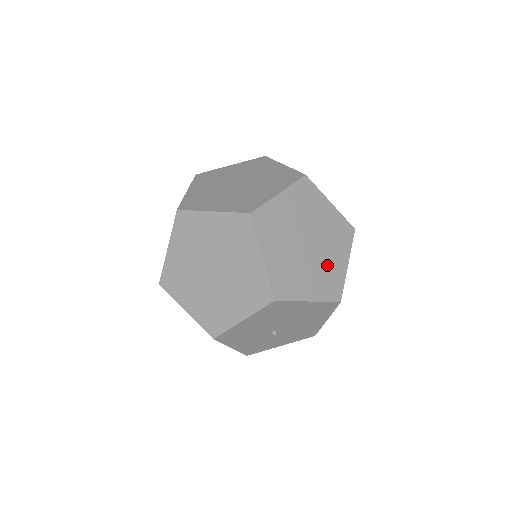
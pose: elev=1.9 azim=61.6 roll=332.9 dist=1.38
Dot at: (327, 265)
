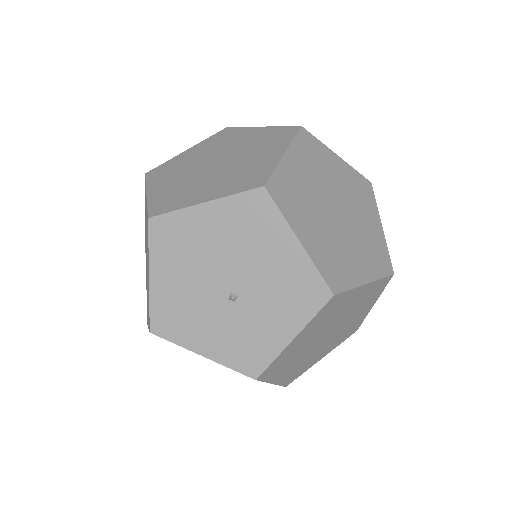
Dot at: (244, 167)
